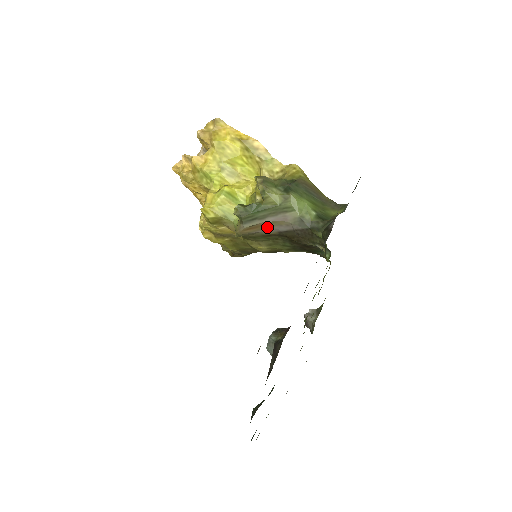
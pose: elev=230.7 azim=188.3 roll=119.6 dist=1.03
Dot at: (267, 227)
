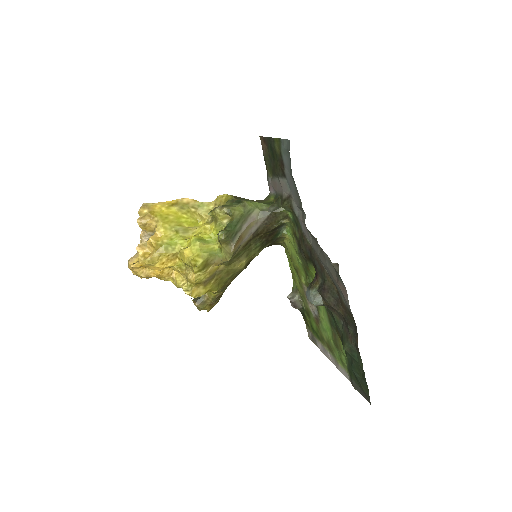
Dot at: (245, 235)
